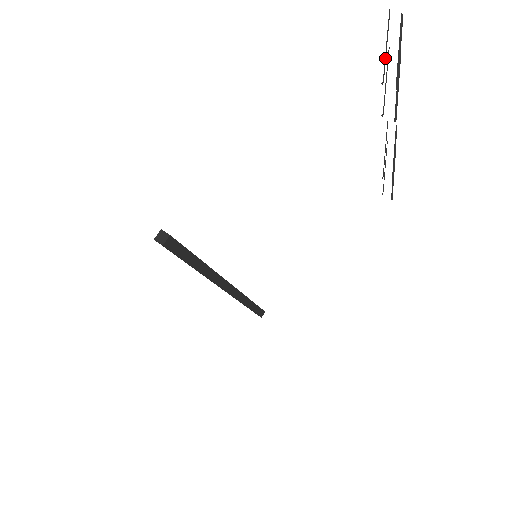
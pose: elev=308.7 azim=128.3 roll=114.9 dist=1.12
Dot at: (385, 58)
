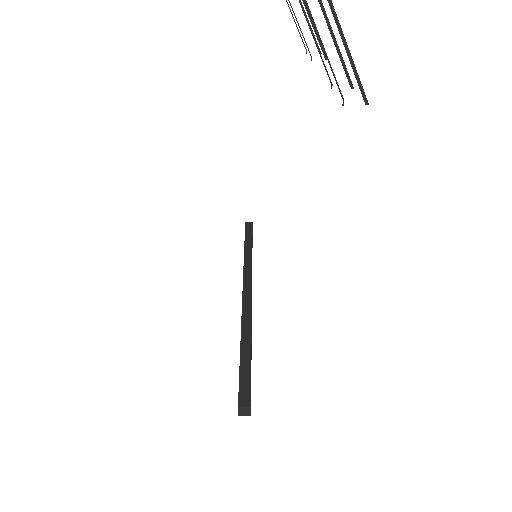
Dot at: (328, 61)
